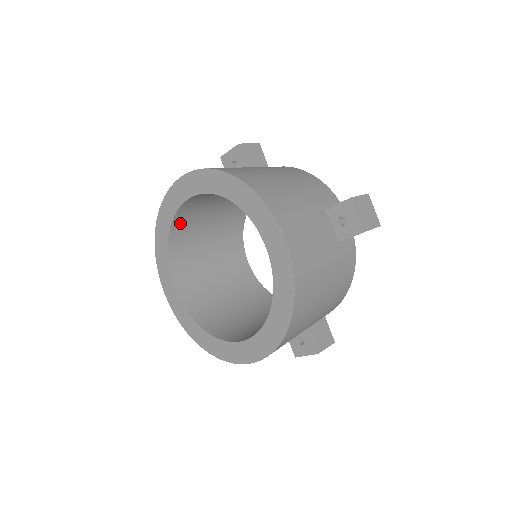
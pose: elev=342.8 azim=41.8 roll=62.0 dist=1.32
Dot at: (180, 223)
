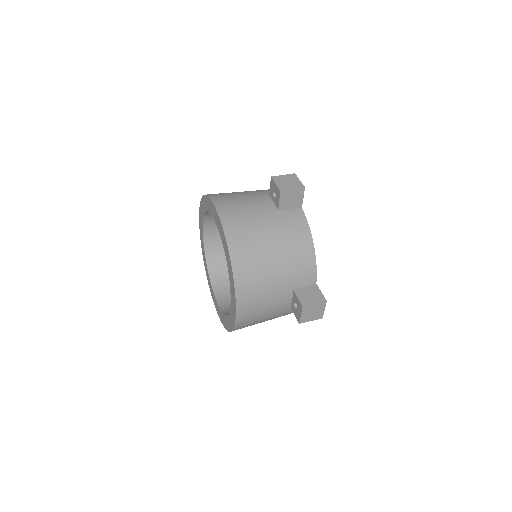
Dot at: (213, 256)
